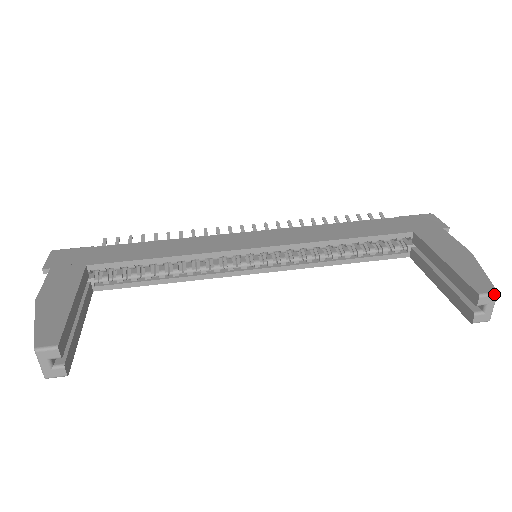
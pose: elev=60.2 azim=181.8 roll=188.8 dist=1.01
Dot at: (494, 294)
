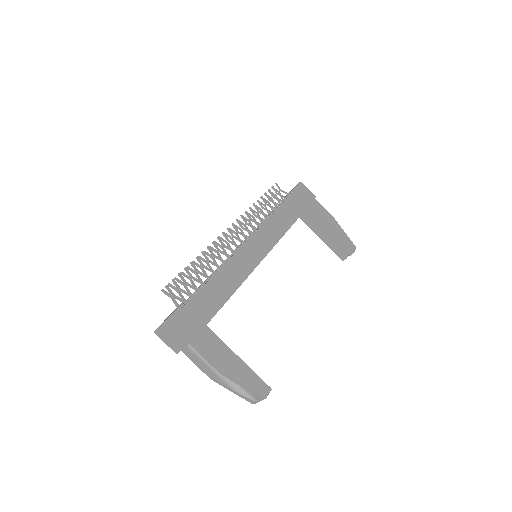
Dot at: occluded
